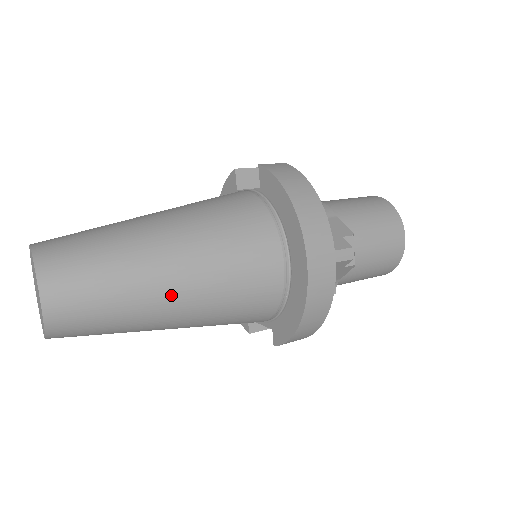
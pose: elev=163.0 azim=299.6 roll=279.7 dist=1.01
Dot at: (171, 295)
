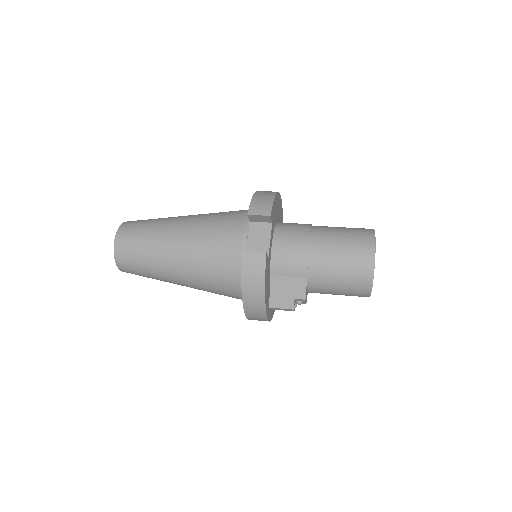
Dot at: (181, 285)
